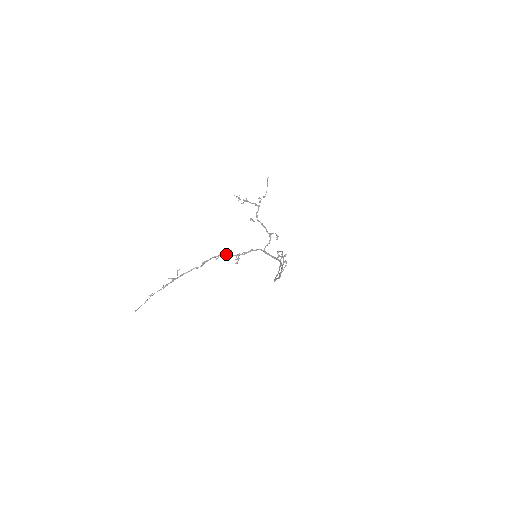
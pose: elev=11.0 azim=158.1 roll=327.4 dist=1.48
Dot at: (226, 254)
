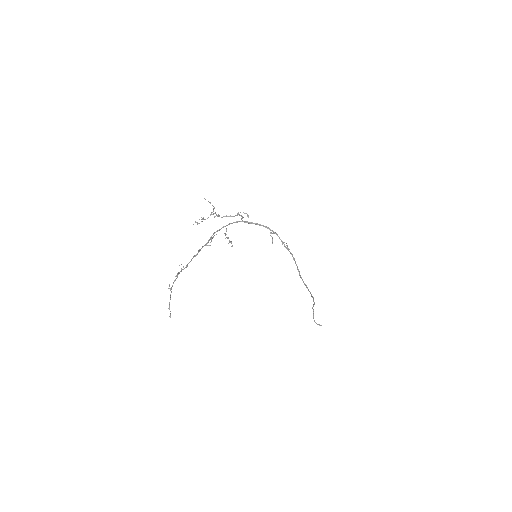
Dot at: (212, 235)
